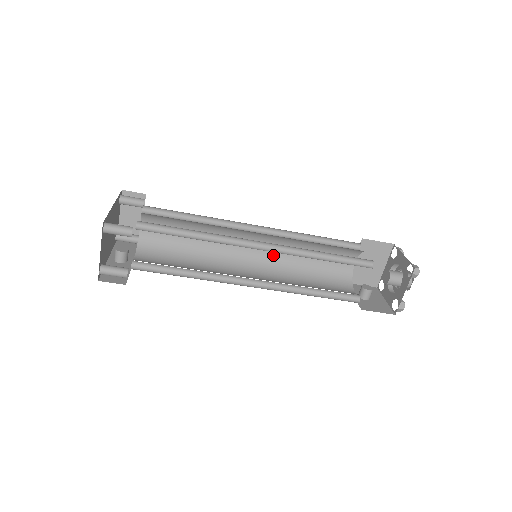
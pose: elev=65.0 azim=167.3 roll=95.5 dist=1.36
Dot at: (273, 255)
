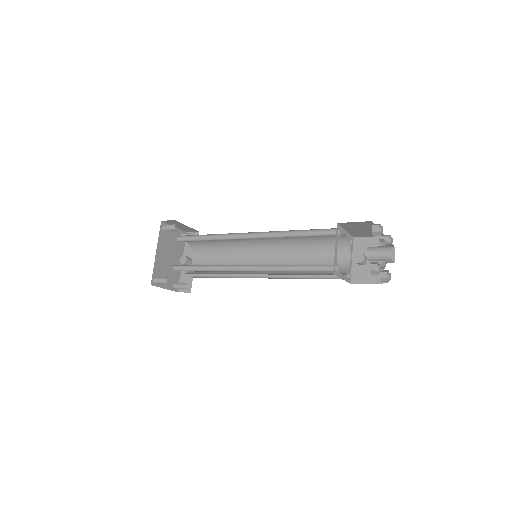
Dot at: (276, 239)
